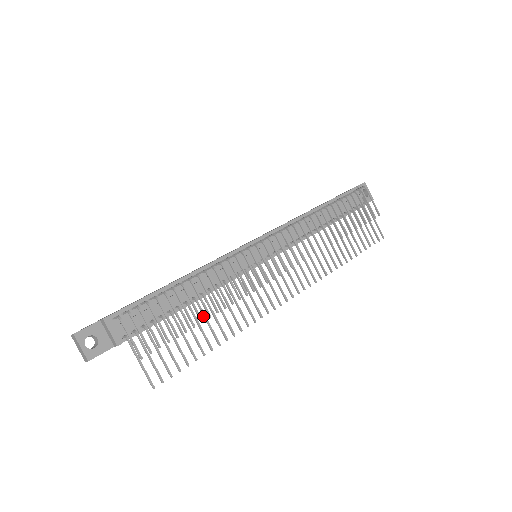
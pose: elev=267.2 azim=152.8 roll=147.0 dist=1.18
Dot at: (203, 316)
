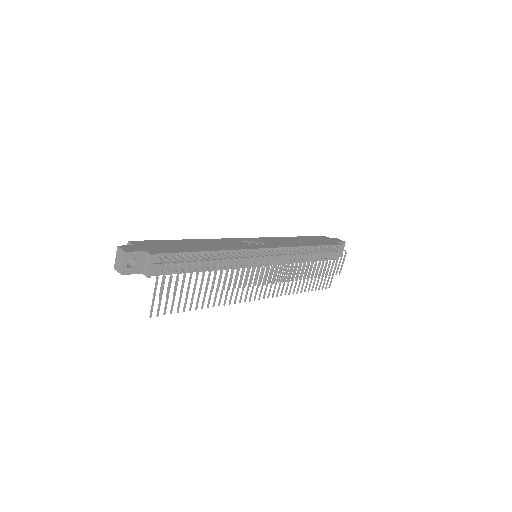
Dot at: occluded
